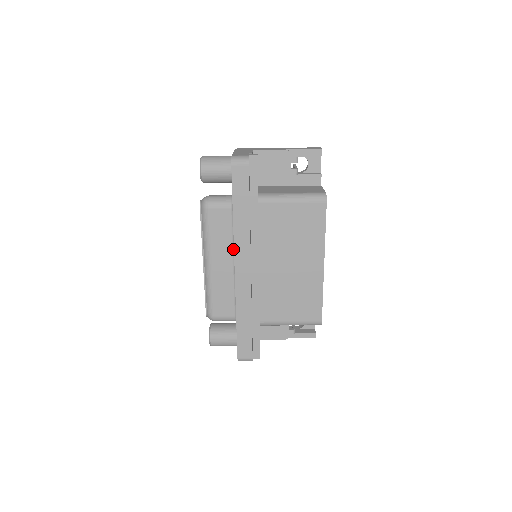
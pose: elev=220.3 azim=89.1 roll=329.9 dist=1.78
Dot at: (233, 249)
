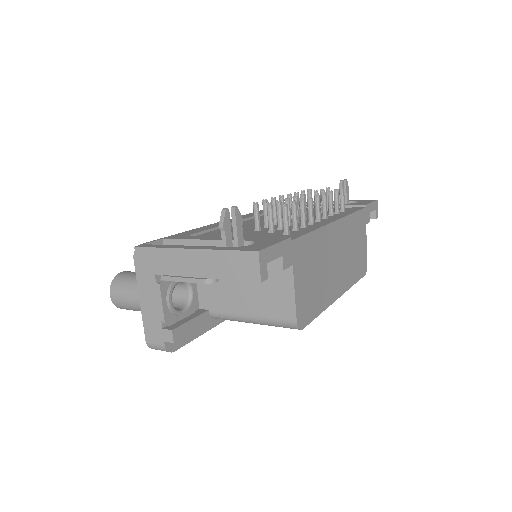
Dot at: occluded
